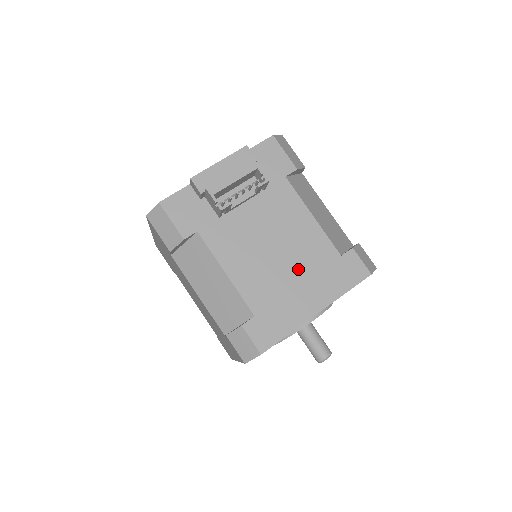
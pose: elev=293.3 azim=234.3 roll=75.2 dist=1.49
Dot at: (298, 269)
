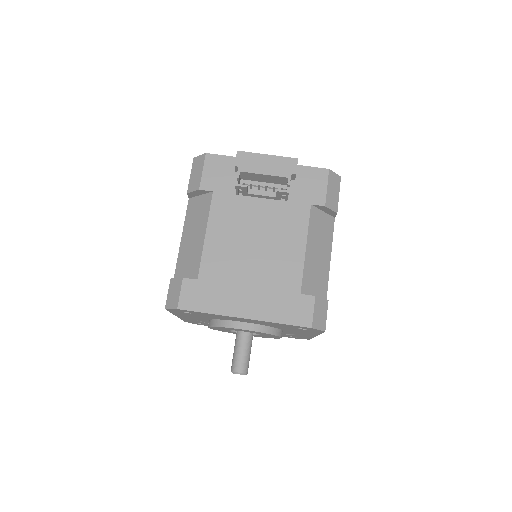
Dot at: (259, 275)
